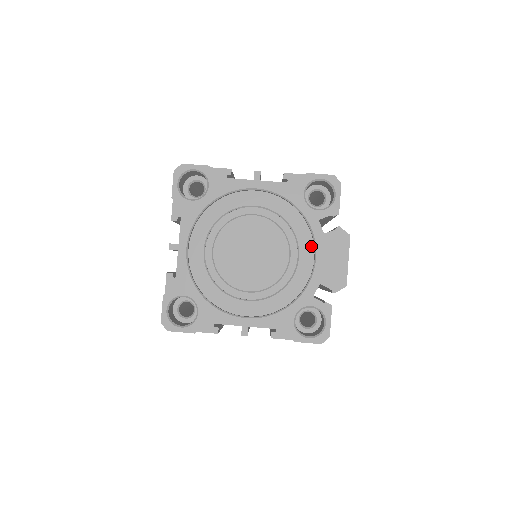
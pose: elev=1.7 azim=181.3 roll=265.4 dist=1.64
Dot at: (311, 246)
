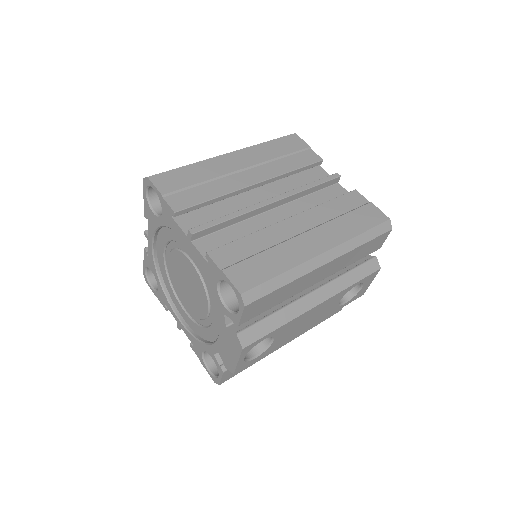
Dot at: occluded
